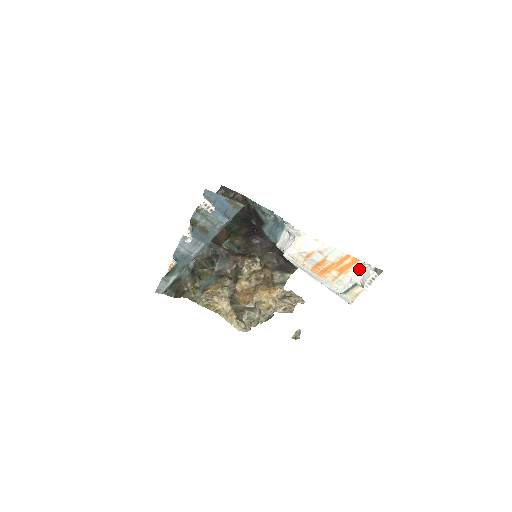
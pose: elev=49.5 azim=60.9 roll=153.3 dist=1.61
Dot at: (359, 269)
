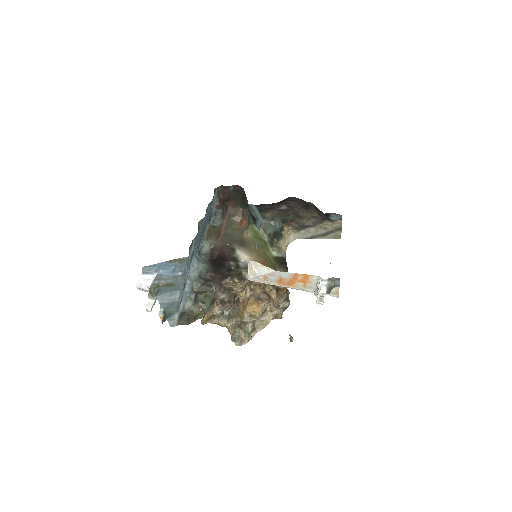
Dot at: (317, 279)
